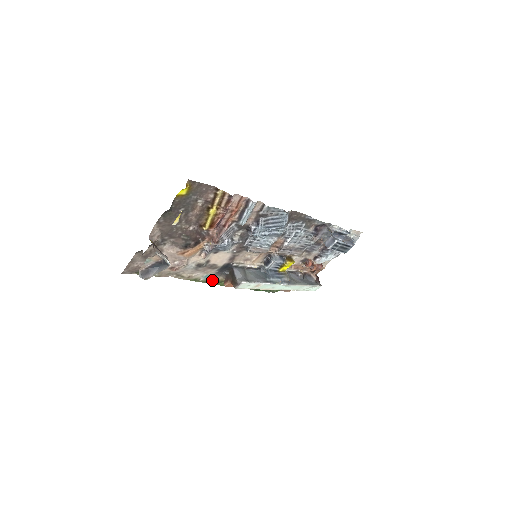
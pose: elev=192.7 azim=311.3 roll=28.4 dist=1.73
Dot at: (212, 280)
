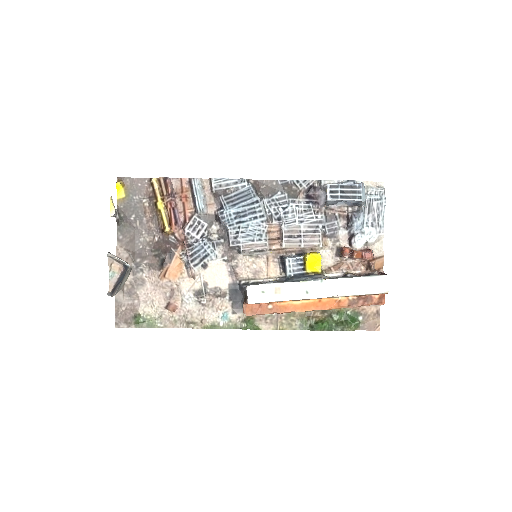
Dot at: (237, 323)
